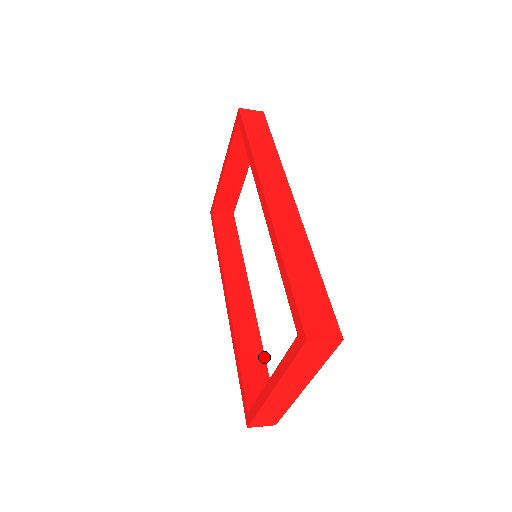
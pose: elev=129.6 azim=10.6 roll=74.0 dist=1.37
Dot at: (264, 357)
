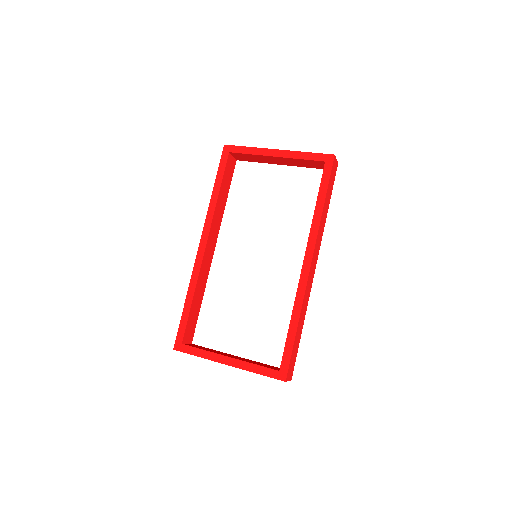
Dot at: occluded
